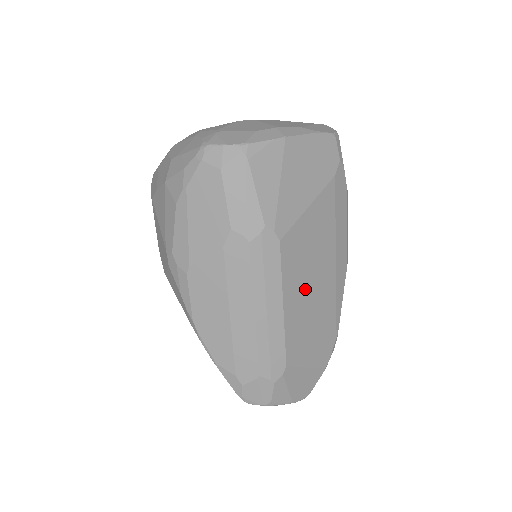
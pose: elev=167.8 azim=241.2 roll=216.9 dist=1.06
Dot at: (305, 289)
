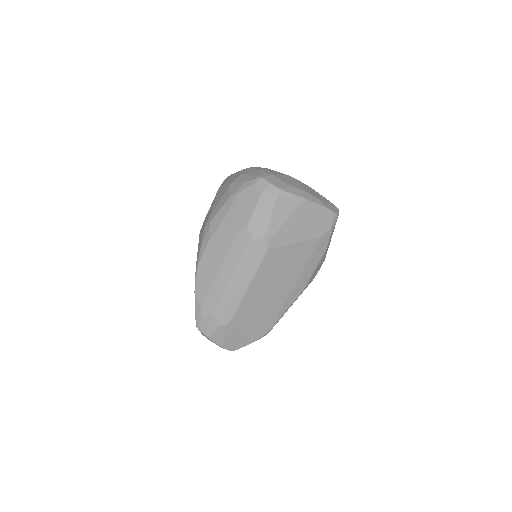
Dot at: (268, 286)
